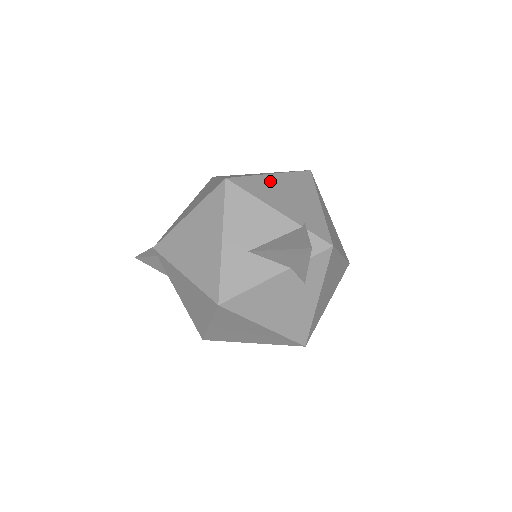
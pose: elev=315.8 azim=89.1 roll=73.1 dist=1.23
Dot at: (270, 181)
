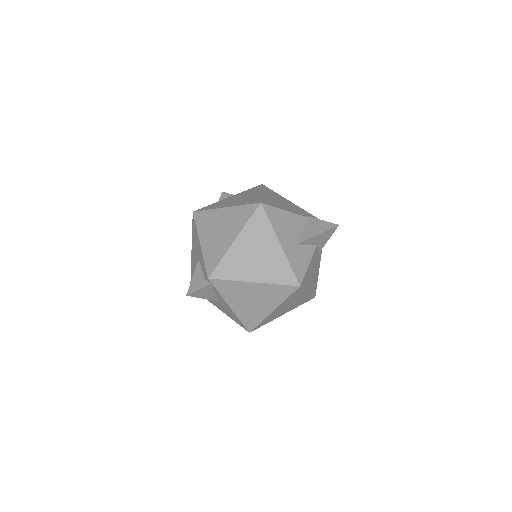
Dot at: (268, 197)
